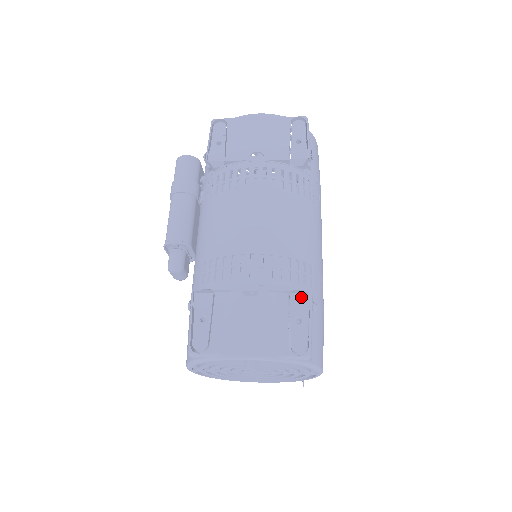
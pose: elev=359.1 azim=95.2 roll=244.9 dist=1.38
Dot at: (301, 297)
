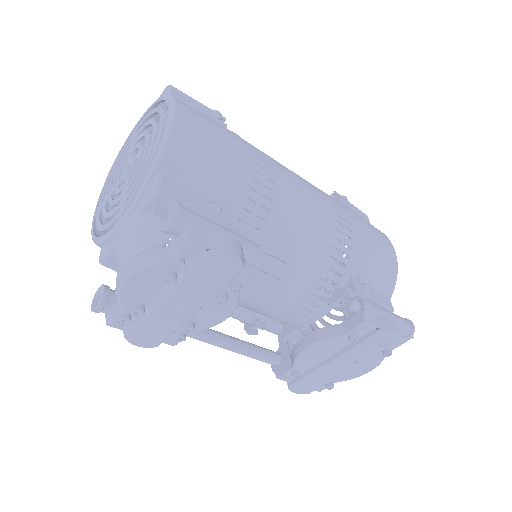
Dot at: occluded
